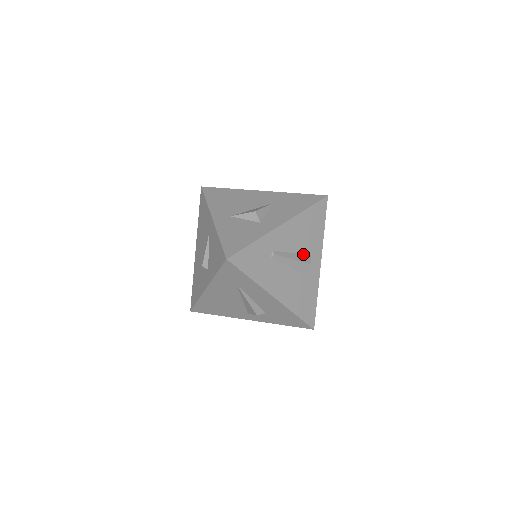
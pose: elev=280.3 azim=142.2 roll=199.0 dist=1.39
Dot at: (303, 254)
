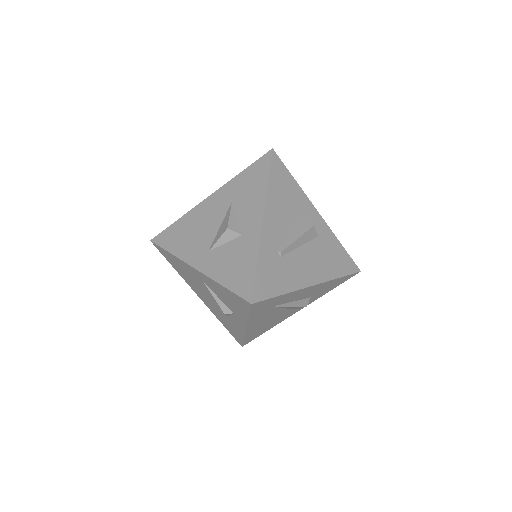
Dot at: (300, 223)
